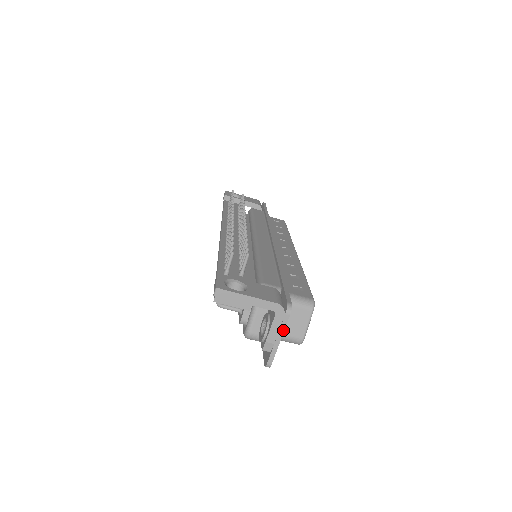
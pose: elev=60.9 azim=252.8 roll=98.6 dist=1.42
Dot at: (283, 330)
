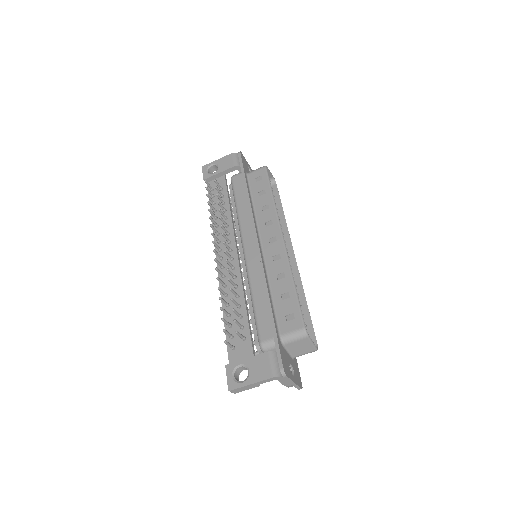
Dot at: (291, 380)
